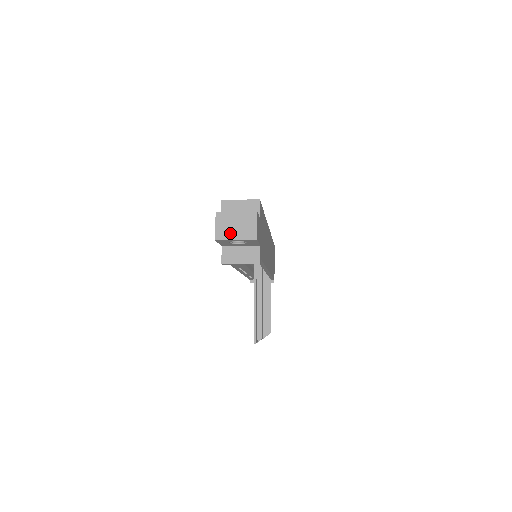
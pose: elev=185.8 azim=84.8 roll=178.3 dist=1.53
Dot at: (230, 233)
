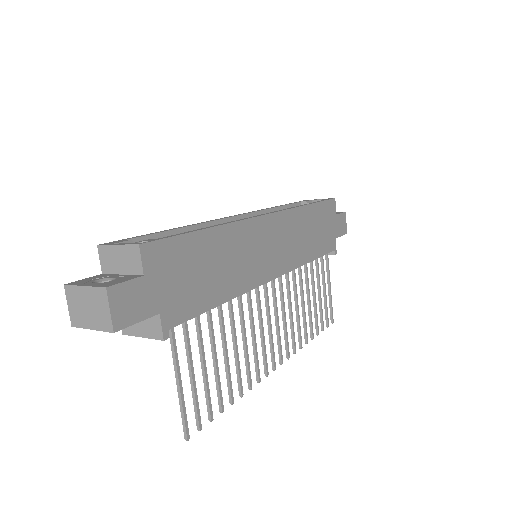
Dot at: (84, 318)
